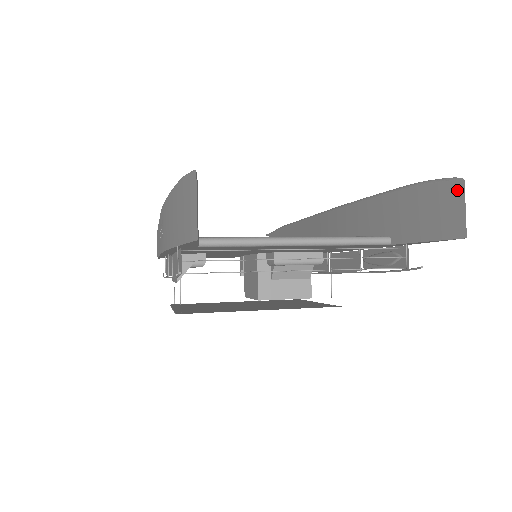
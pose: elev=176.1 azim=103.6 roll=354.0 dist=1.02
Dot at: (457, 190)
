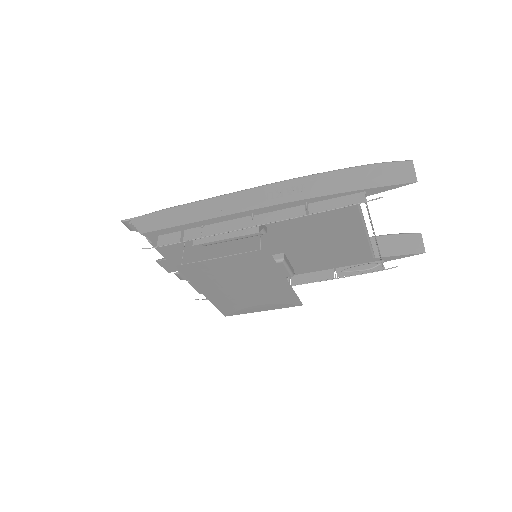
Dot at: (418, 237)
